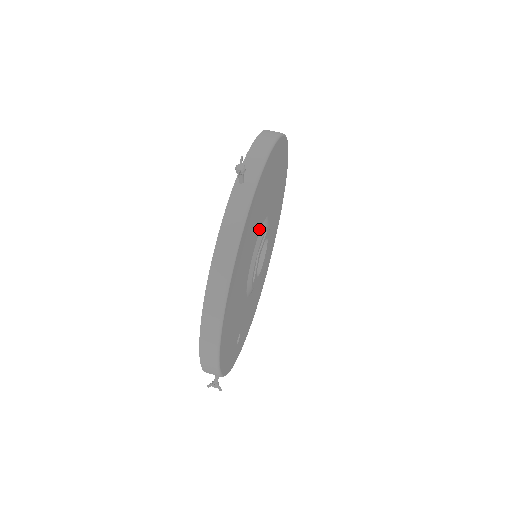
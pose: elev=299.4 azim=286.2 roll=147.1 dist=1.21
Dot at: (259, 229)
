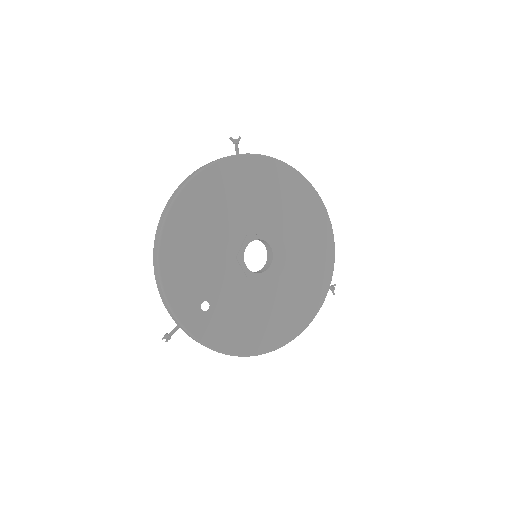
Dot at: (255, 217)
